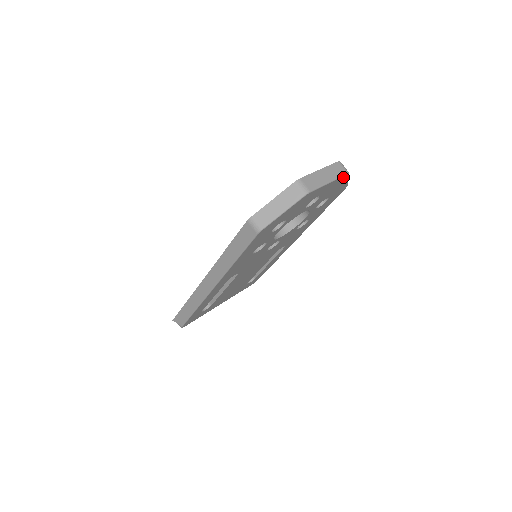
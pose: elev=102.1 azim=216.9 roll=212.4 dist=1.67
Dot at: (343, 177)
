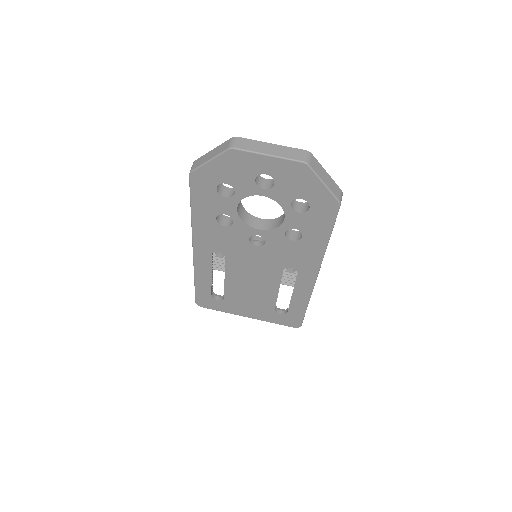
Dot at: (298, 164)
